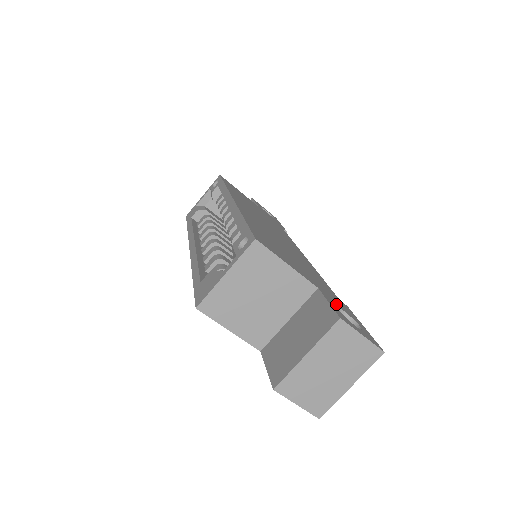
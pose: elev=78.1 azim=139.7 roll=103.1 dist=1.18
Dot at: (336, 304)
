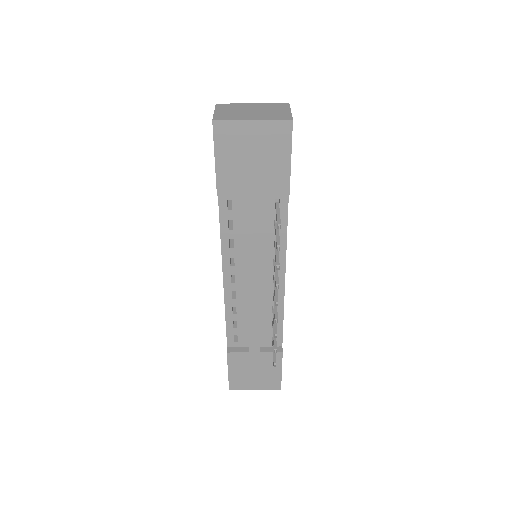
Dot at: occluded
